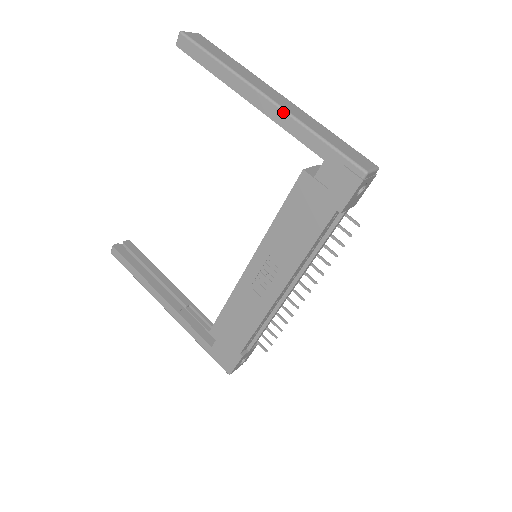
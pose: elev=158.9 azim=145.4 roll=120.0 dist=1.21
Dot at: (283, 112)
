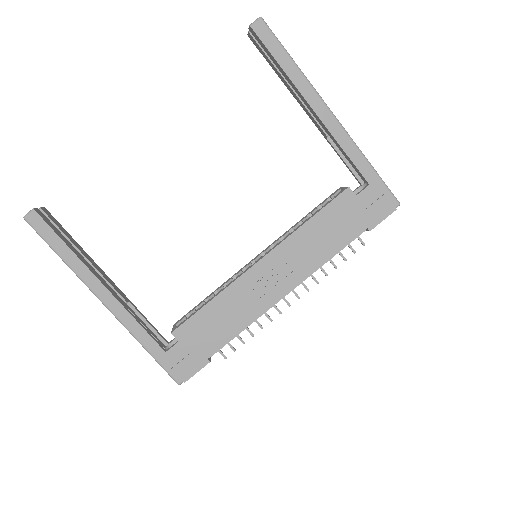
Dot at: (346, 134)
